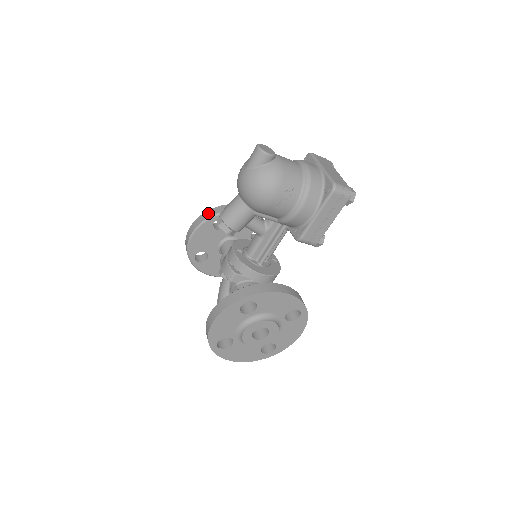
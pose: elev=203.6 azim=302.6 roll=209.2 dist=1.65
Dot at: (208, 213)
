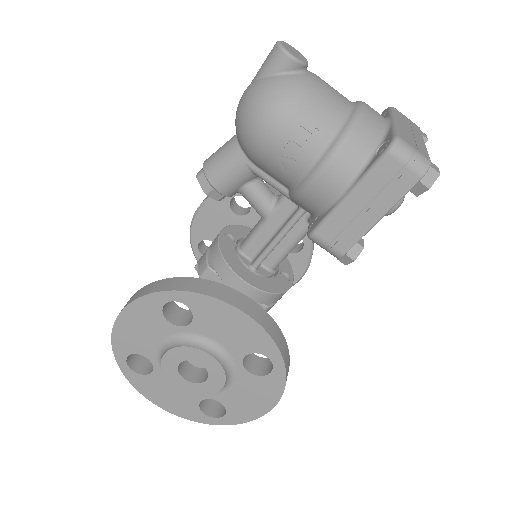
Dot at: occluded
